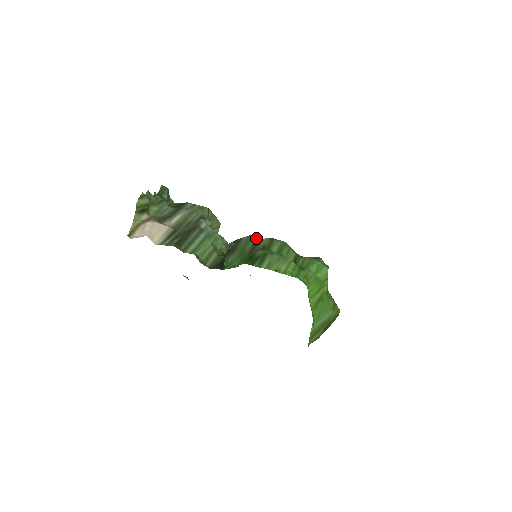
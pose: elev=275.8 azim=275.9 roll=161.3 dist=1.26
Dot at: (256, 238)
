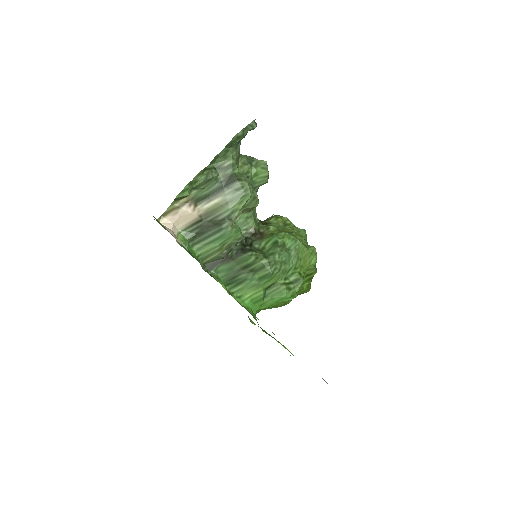
Dot at: (253, 260)
